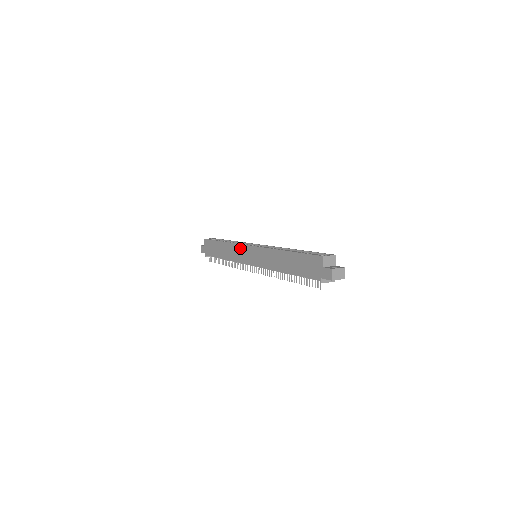
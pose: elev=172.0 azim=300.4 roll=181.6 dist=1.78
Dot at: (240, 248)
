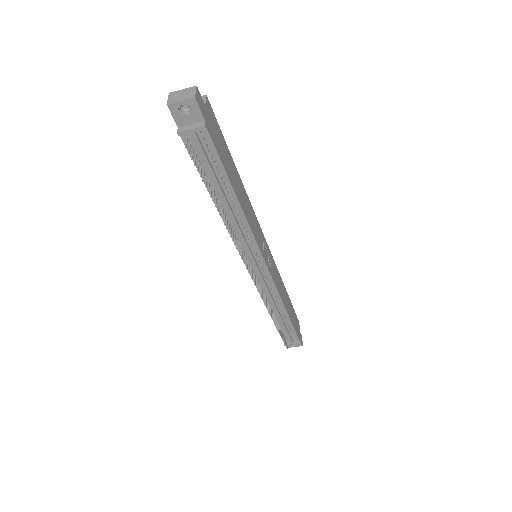
Dot at: occluded
